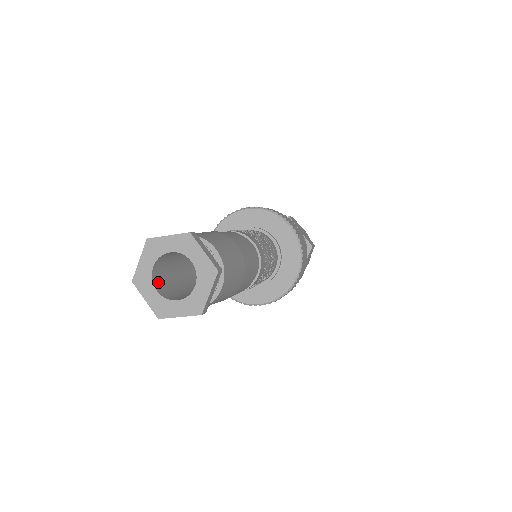
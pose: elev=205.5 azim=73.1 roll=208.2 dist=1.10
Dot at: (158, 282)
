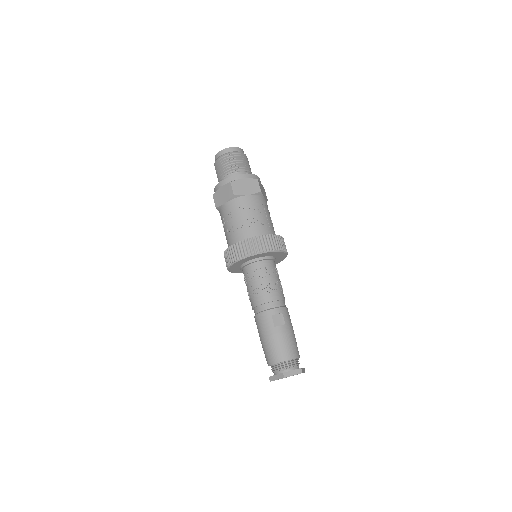
Dot at: occluded
